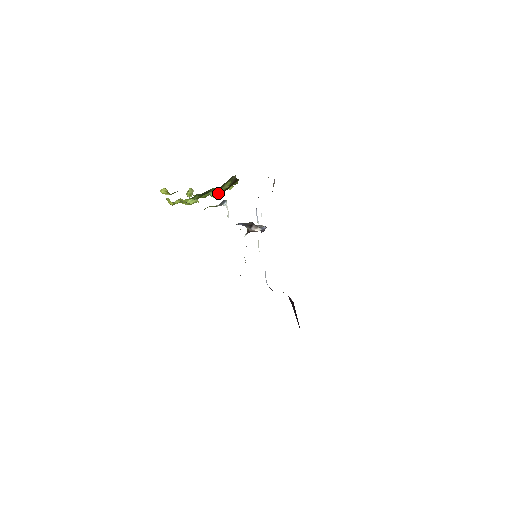
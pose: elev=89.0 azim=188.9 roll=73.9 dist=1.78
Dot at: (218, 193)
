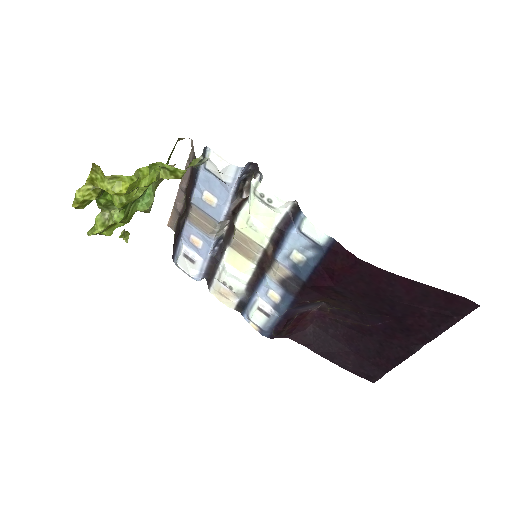
Dot at: (152, 196)
